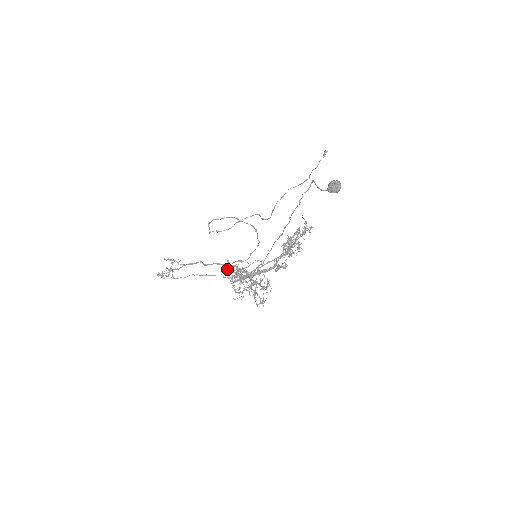
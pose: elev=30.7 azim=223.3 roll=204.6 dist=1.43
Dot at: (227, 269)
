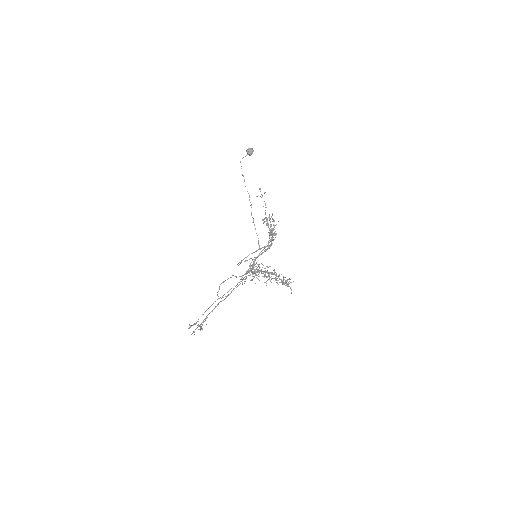
Dot at: (238, 265)
